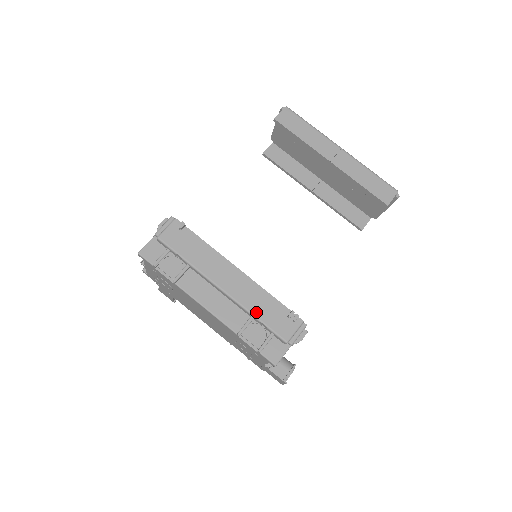
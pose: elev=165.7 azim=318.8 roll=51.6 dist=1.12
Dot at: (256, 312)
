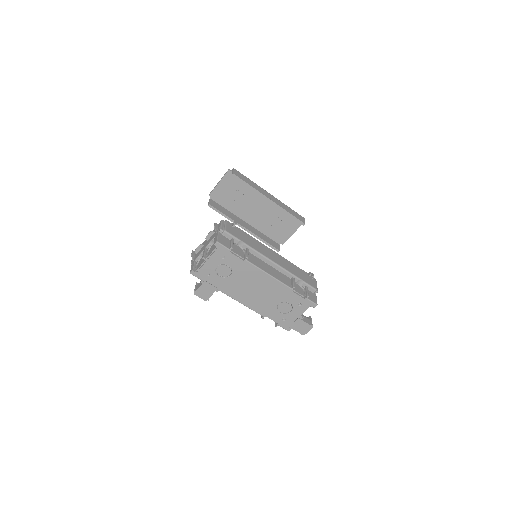
Dot at: (295, 274)
